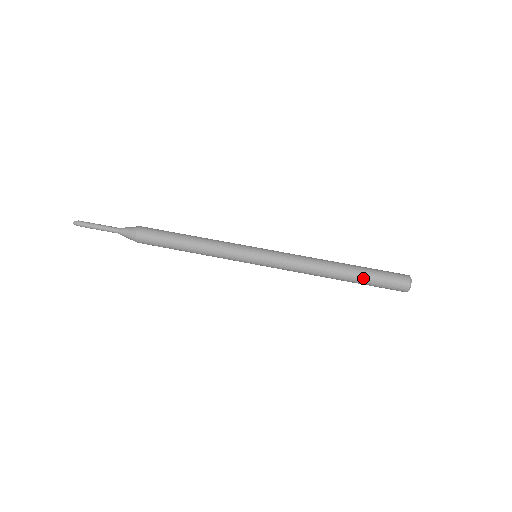
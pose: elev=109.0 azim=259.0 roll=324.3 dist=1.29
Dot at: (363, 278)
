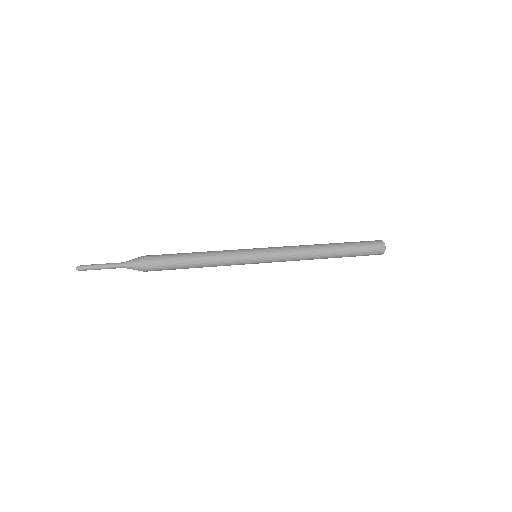
Dot at: (346, 243)
